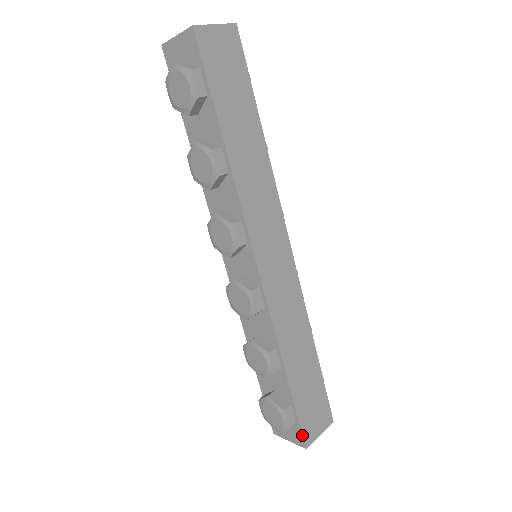
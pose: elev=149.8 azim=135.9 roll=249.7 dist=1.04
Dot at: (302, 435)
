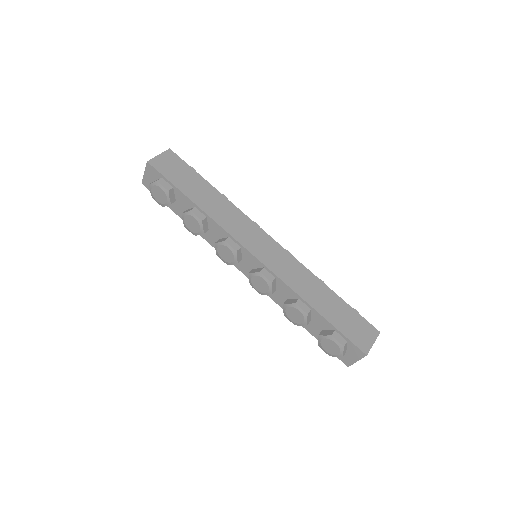
Dot at: (357, 347)
